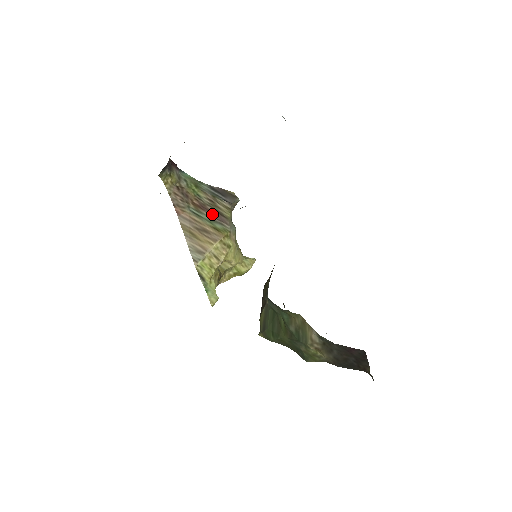
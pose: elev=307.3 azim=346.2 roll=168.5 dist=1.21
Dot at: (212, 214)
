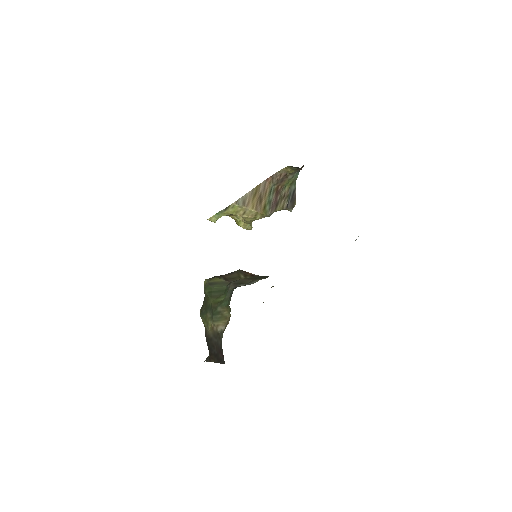
Dot at: (275, 200)
